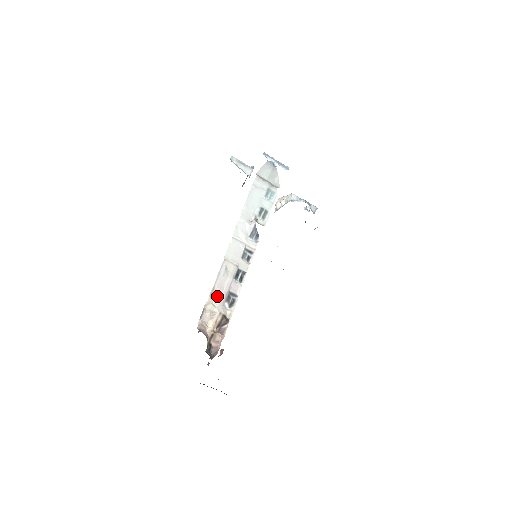
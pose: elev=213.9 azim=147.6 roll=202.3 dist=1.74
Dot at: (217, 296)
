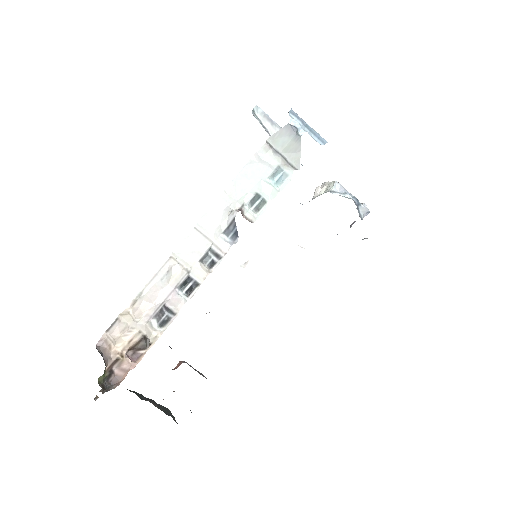
Dot at: (143, 306)
